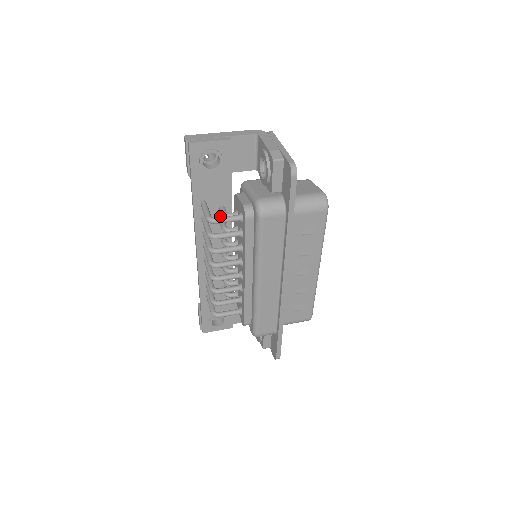
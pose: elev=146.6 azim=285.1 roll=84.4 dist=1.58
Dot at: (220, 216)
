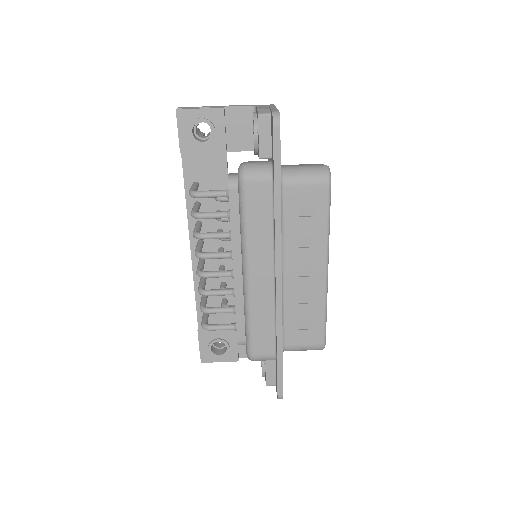
Dot at: (216, 204)
